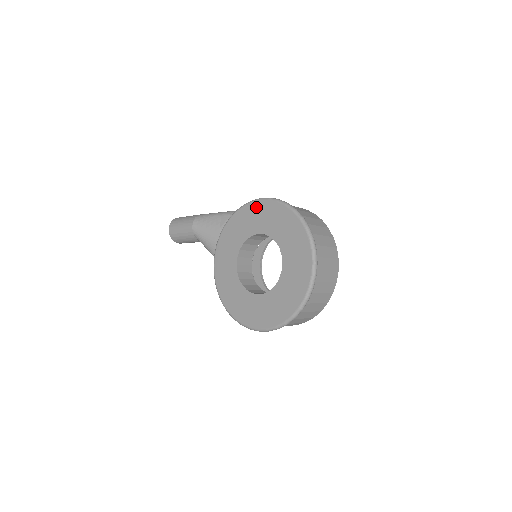
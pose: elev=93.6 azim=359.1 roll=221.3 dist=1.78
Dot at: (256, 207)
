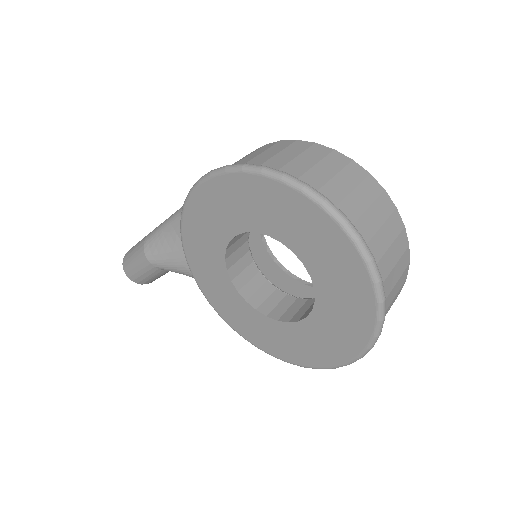
Dot at: (202, 198)
